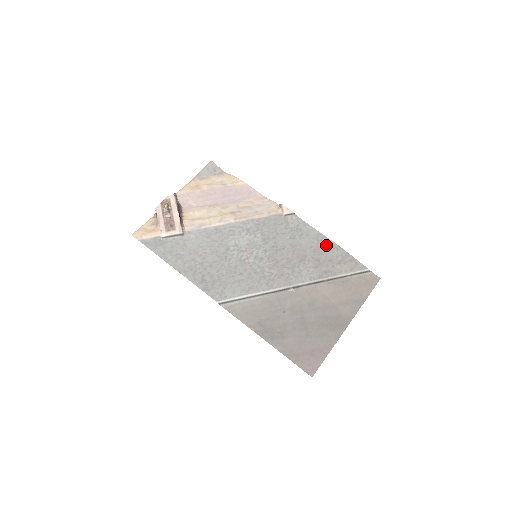
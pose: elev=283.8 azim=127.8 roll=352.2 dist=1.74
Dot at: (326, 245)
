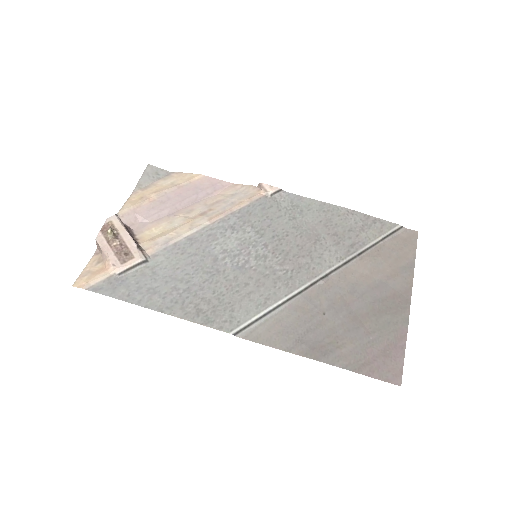
Dot at: (337, 214)
